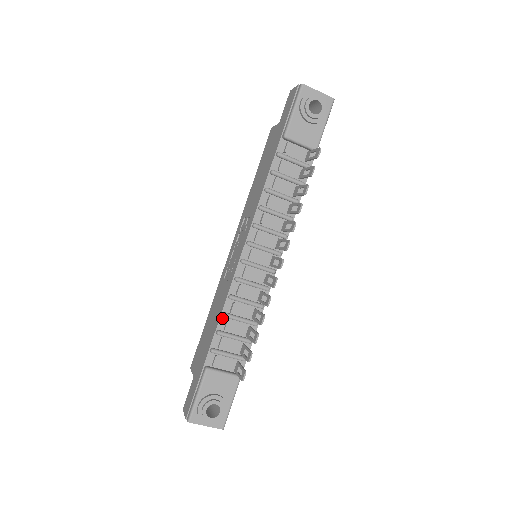
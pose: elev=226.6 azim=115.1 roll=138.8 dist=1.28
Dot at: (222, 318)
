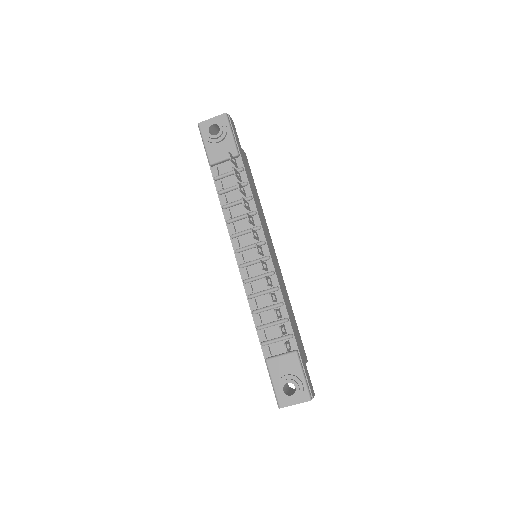
Dot at: (254, 316)
